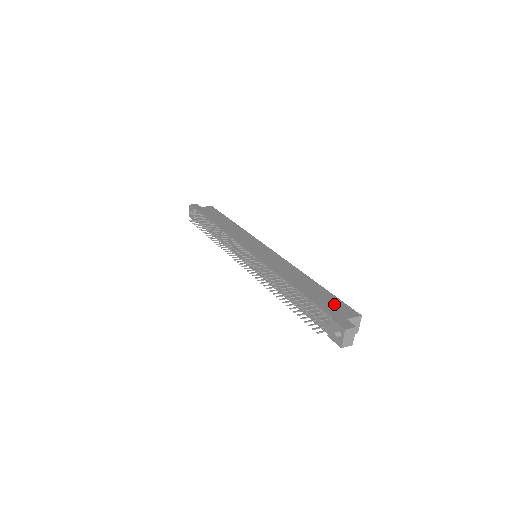
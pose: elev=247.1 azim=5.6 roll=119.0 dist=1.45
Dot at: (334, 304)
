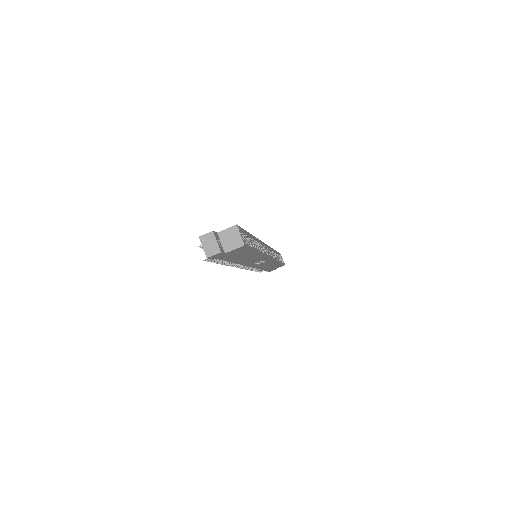
Dot at: occluded
